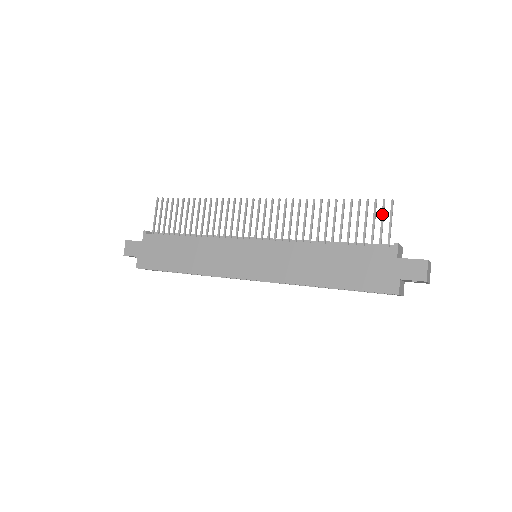
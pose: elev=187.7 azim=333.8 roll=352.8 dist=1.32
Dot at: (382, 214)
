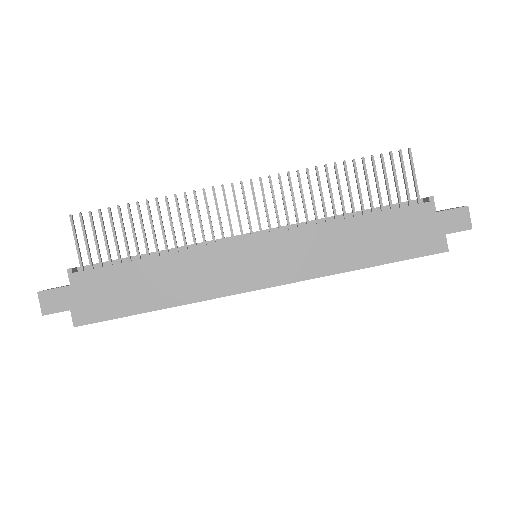
Dot at: (403, 167)
